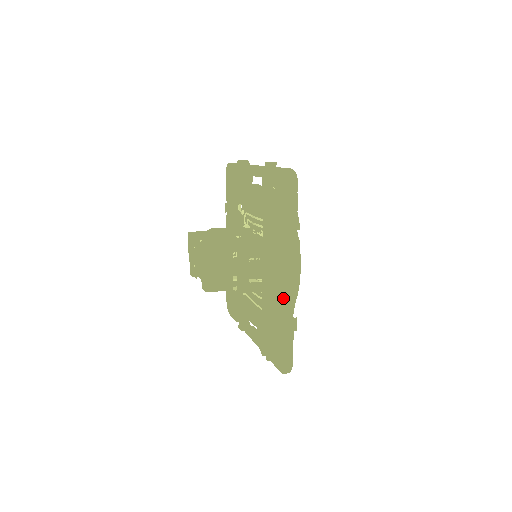
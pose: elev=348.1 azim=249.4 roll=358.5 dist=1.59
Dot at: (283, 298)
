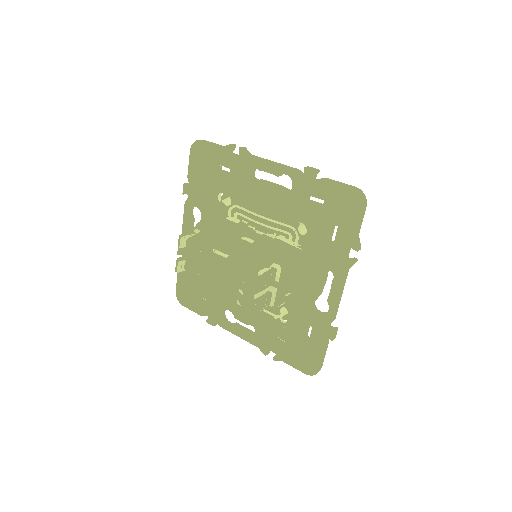
Dot at: (315, 307)
